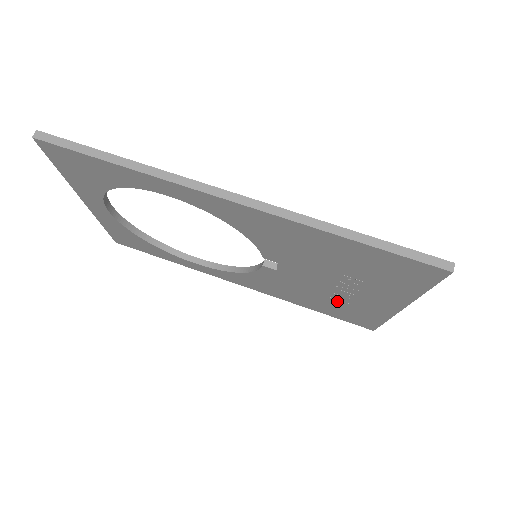
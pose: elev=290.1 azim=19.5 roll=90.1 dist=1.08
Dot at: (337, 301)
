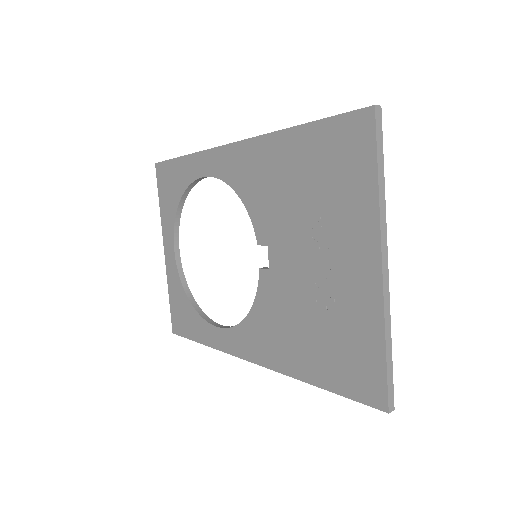
Dot at: (326, 315)
